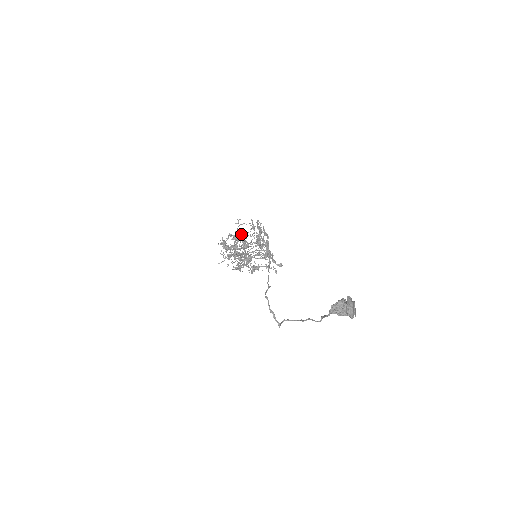
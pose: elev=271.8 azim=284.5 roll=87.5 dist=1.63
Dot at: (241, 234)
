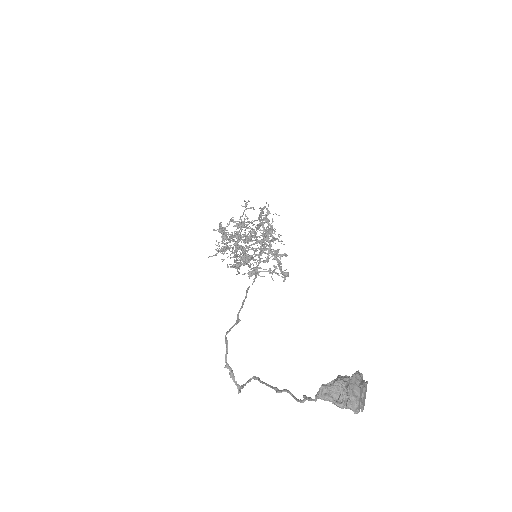
Dot at: (248, 221)
